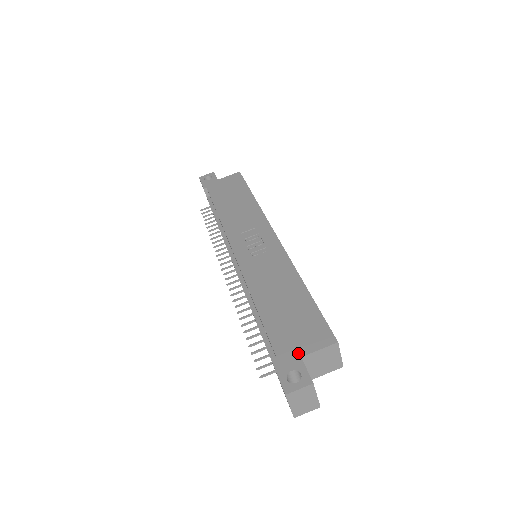
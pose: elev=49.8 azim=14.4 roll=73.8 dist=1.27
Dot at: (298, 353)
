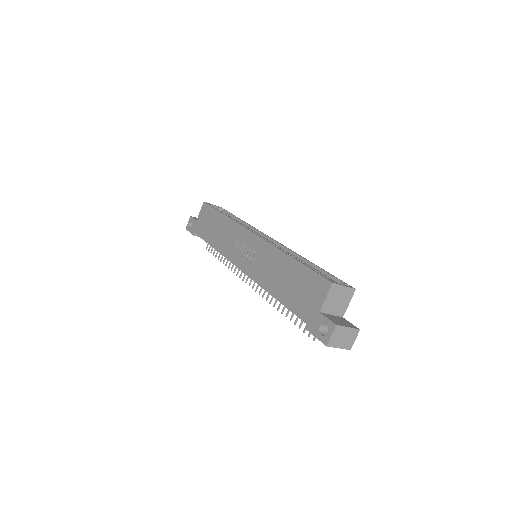
Dot at: (316, 311)
